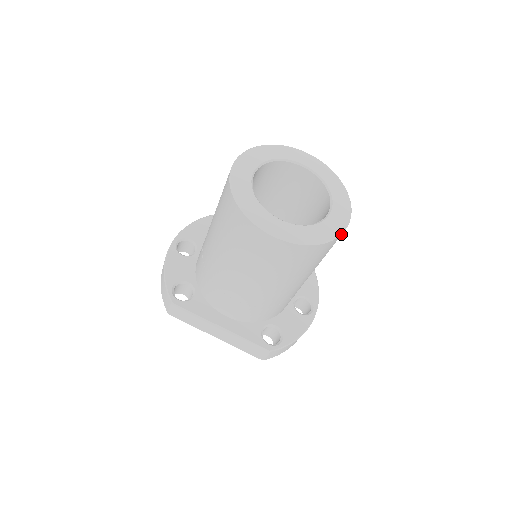
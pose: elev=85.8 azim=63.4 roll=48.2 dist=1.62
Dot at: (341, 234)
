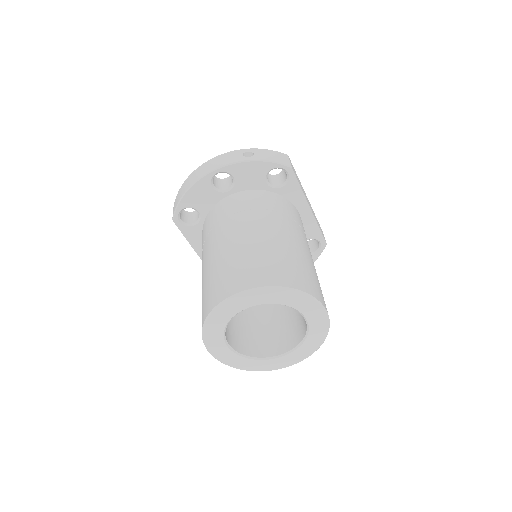
Dot at: (270, 370)
